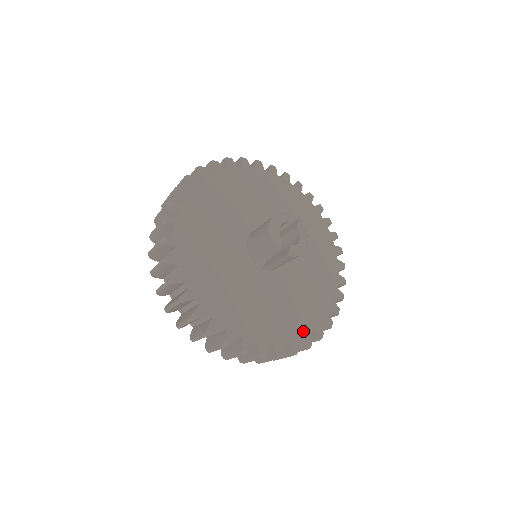
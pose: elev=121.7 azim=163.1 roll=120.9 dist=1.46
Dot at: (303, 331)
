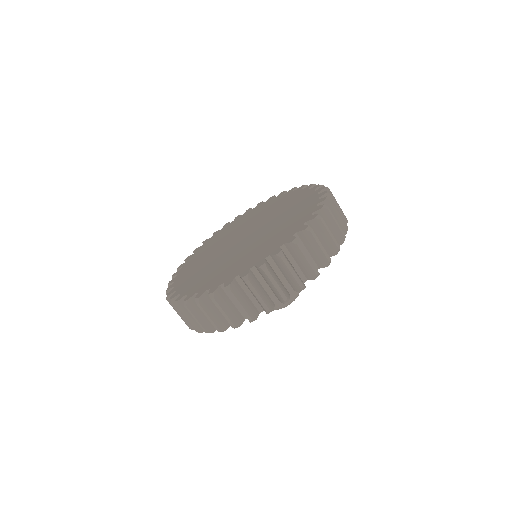
Dot at: occluded
